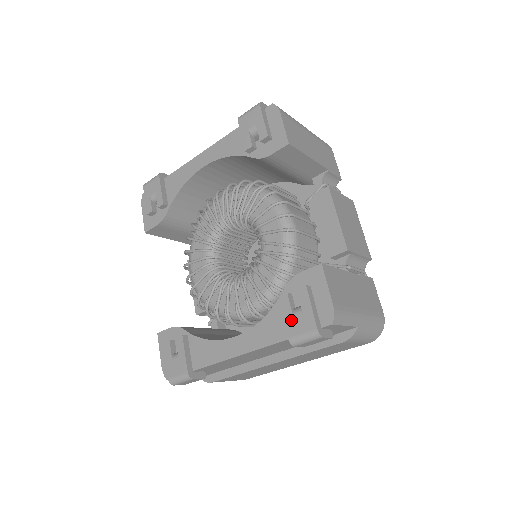
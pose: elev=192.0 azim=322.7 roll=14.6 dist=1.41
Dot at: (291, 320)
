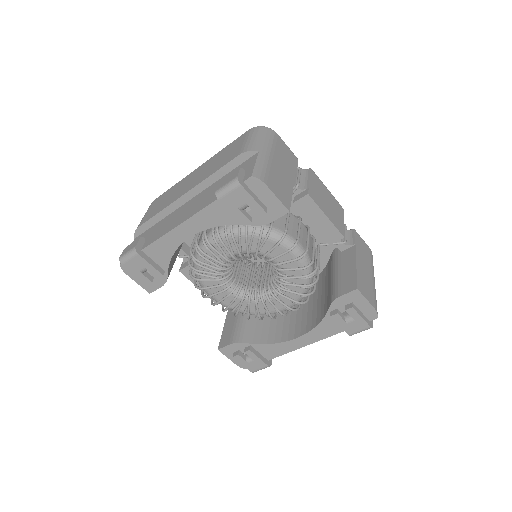
Dot at: (347, 326)
